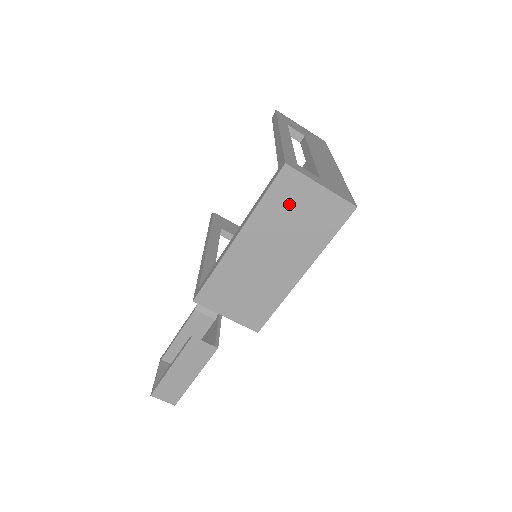
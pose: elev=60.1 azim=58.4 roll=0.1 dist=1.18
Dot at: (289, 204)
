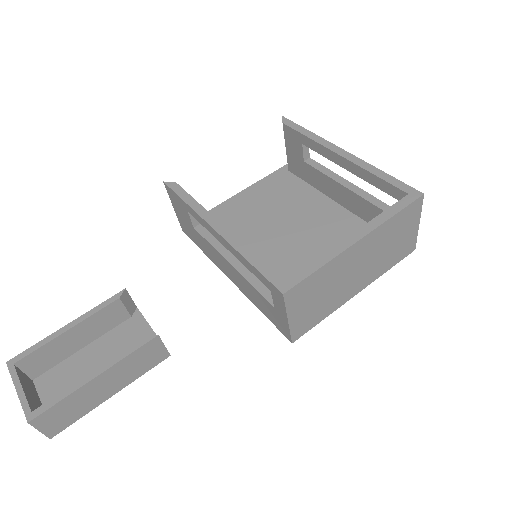
Dot at: (400, 228)
